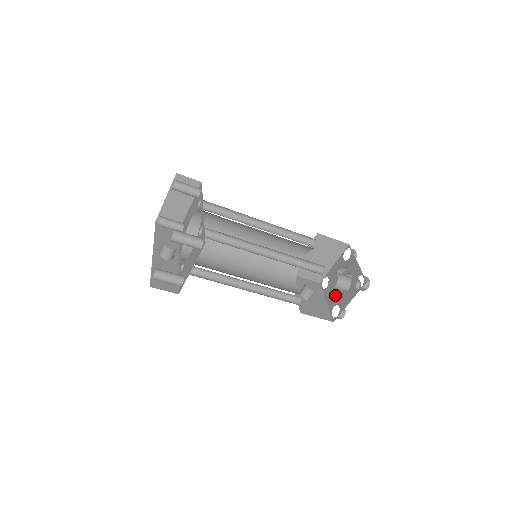
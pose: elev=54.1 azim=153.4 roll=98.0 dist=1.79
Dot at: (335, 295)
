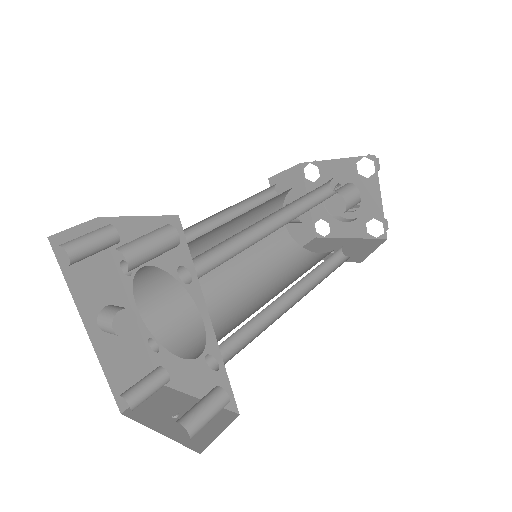
Dot at: occluded
